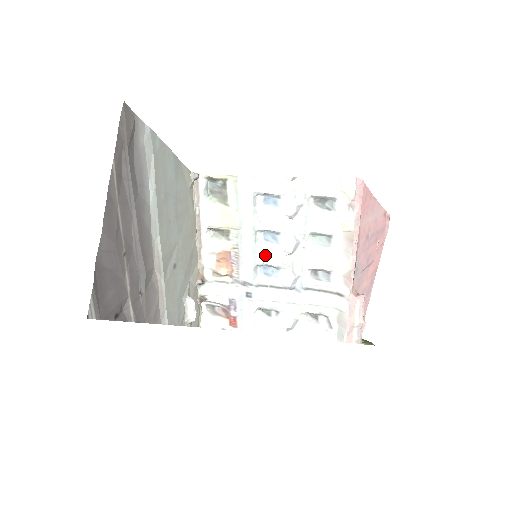
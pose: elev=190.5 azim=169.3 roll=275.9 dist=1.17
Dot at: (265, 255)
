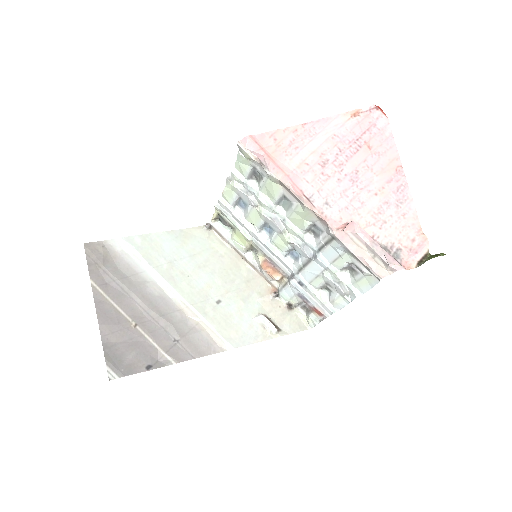
Dot at: (278, 245)
